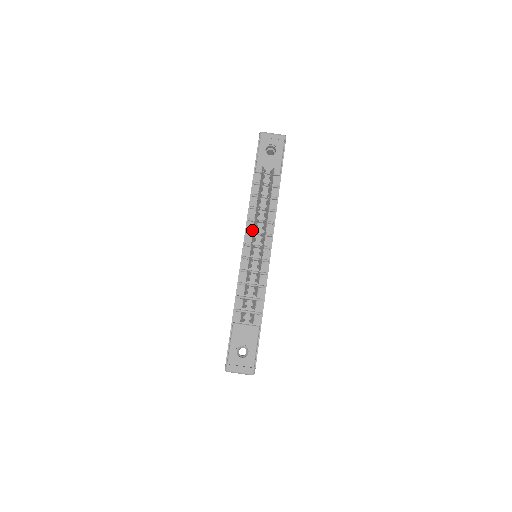
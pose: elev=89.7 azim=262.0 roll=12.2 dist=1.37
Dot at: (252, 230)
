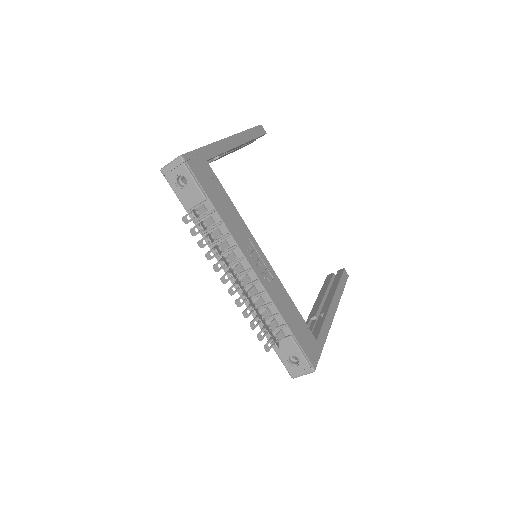
Dot at: (220, 279)
